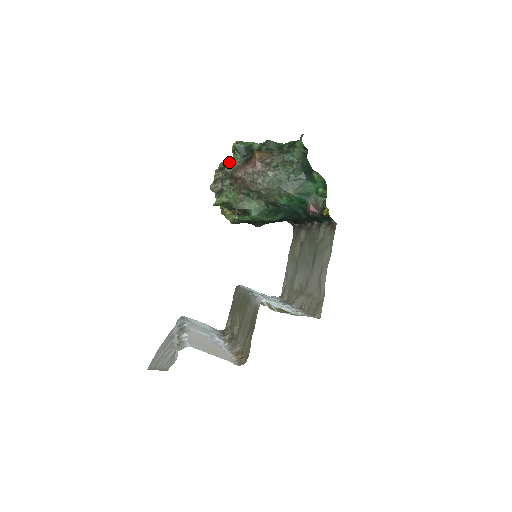
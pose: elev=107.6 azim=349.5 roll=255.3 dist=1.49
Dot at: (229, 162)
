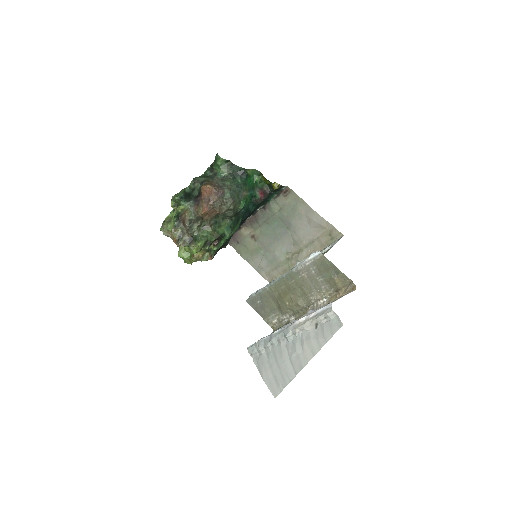
Dot at: (181, 215)
